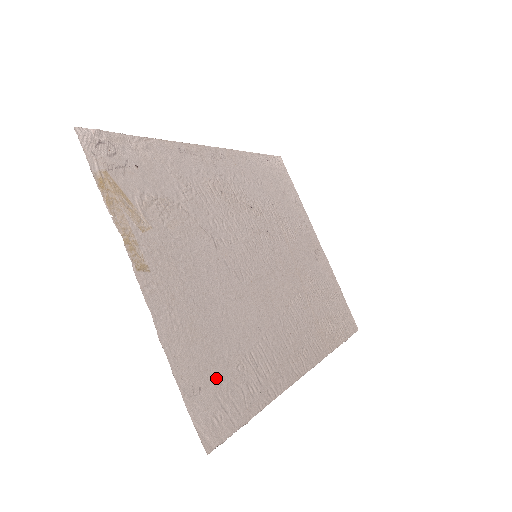
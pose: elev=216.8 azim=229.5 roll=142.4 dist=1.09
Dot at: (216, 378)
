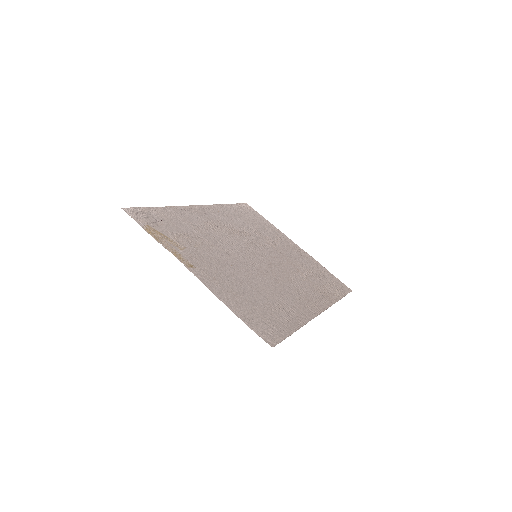
Dot at: (260, 315)
